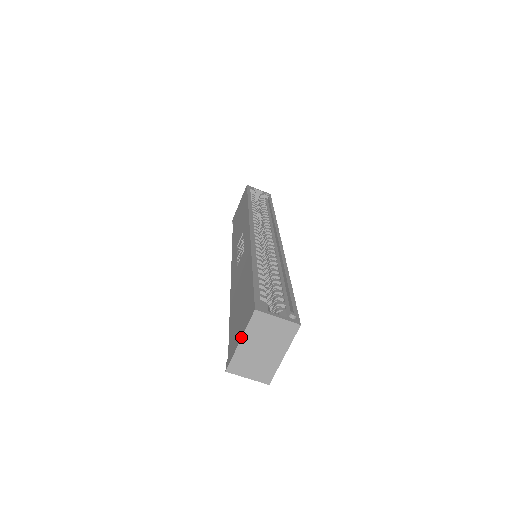
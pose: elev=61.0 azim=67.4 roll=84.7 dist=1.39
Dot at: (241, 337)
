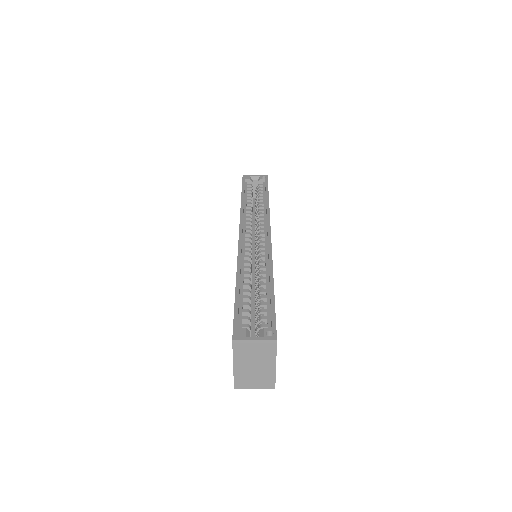
Dot at: occluded
